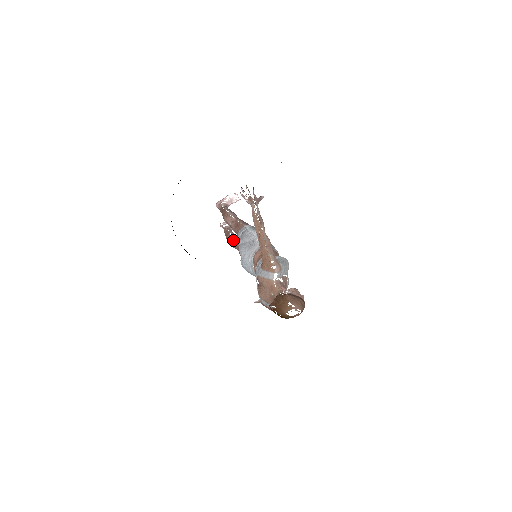
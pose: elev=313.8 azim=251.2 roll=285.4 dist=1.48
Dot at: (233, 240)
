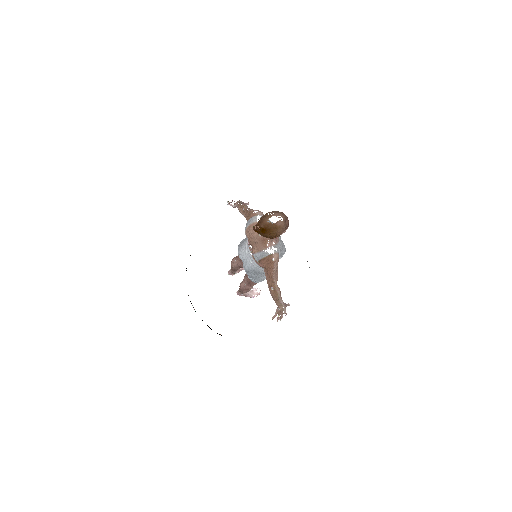
Dot at: (243, 280)
